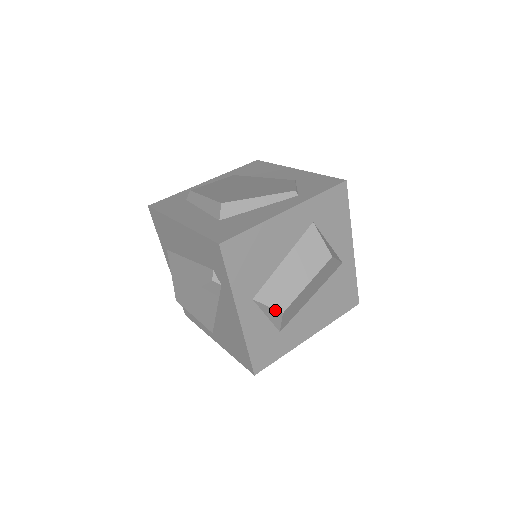
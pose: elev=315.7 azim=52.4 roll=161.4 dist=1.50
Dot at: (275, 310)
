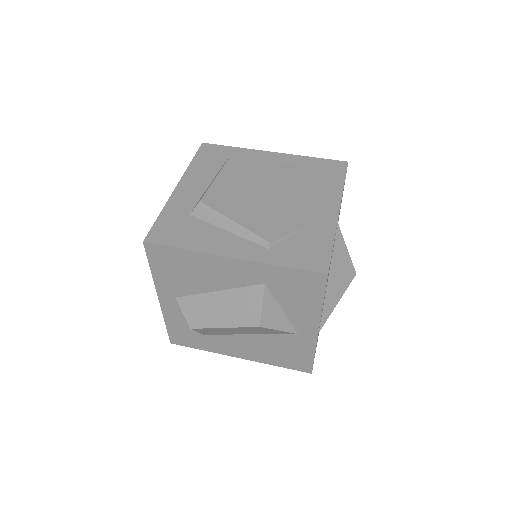
Dot at: (187, 321)
